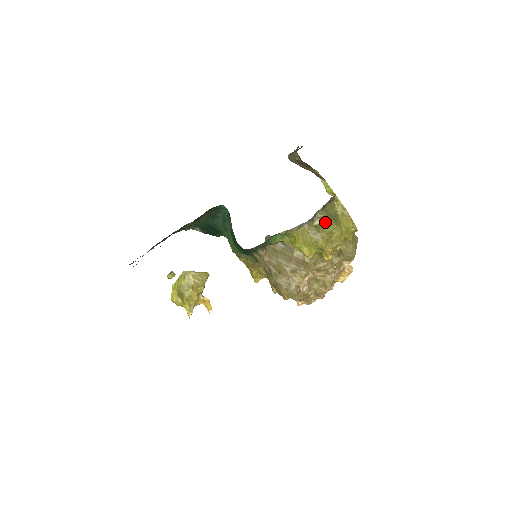
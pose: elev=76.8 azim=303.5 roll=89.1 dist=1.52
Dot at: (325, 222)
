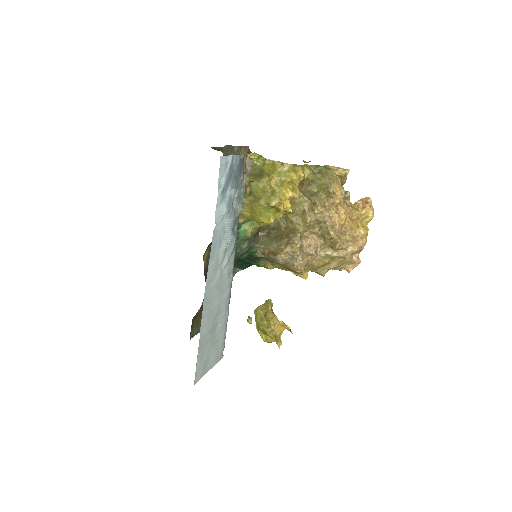
Dot at: (251, 184)
